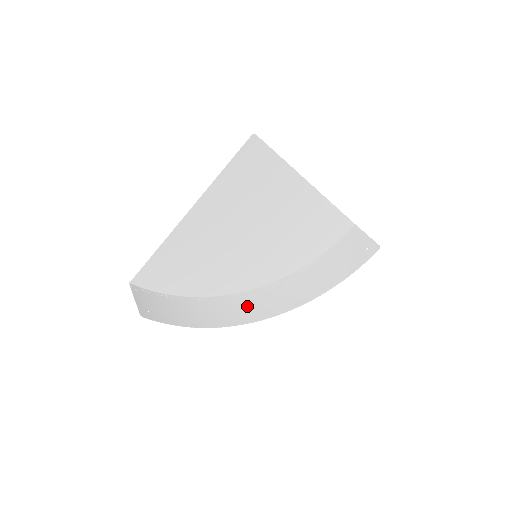
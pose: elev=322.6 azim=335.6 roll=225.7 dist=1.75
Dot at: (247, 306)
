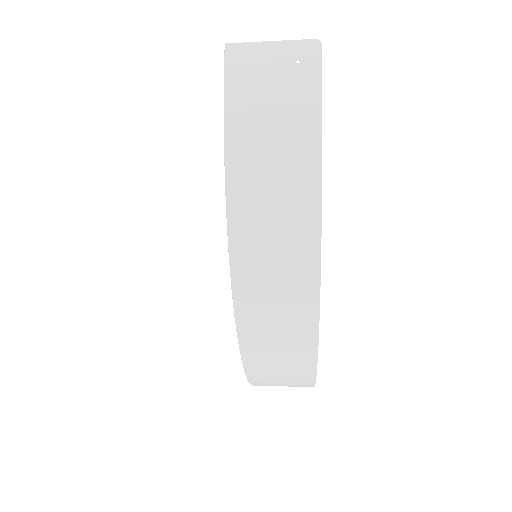
Dot at: (274, 283)
